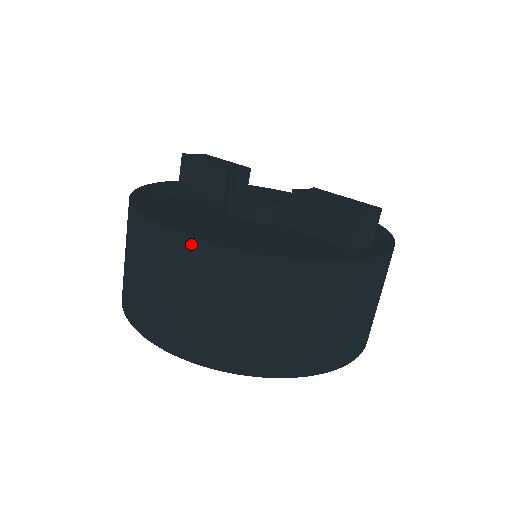
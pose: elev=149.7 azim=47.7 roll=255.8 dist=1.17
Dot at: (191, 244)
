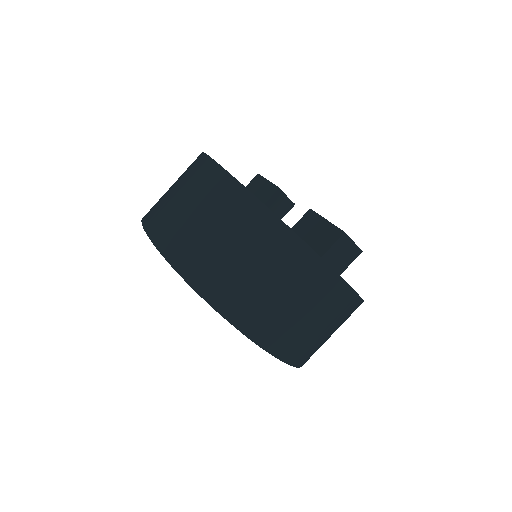
Dot at: (219, 171)
